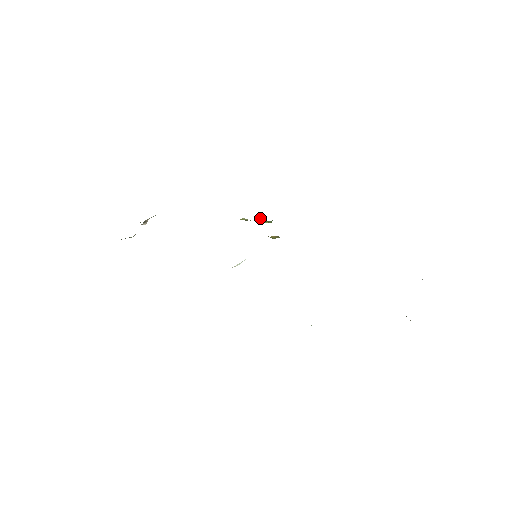
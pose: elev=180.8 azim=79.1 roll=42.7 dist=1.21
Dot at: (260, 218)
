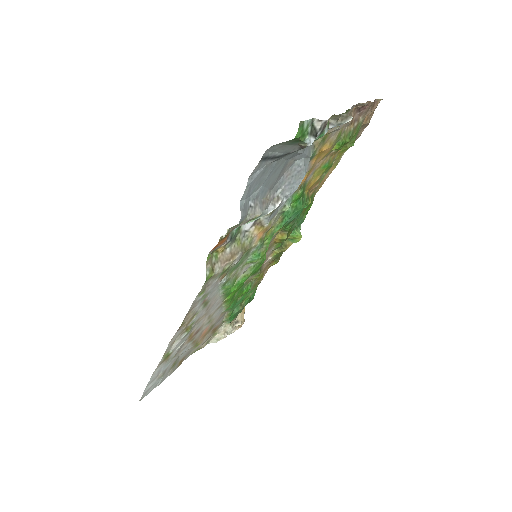
Dot at: (290, 240)
